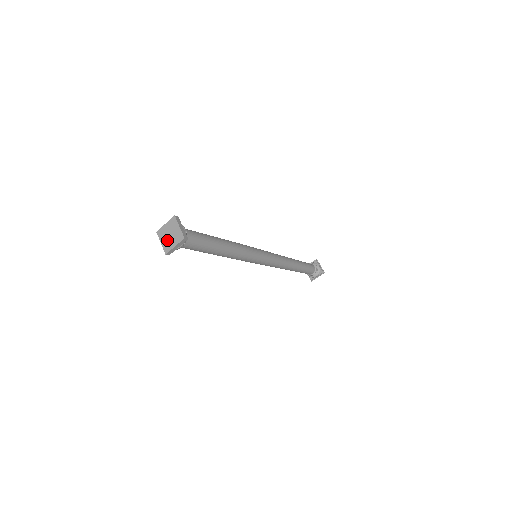
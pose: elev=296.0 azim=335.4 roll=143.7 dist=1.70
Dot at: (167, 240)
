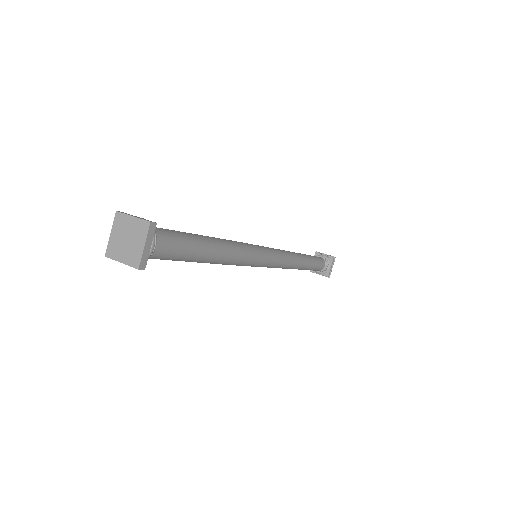
Dot at: (127, 250)
